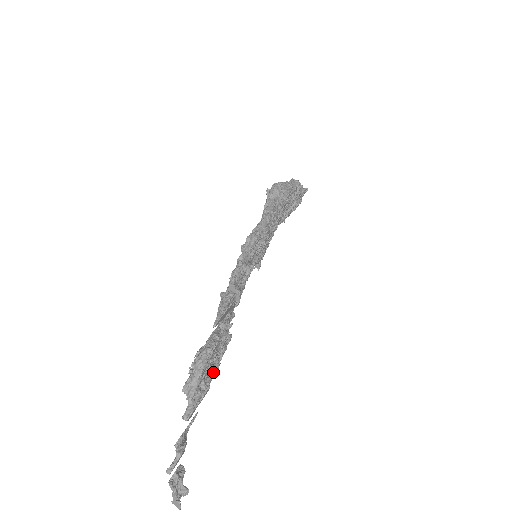
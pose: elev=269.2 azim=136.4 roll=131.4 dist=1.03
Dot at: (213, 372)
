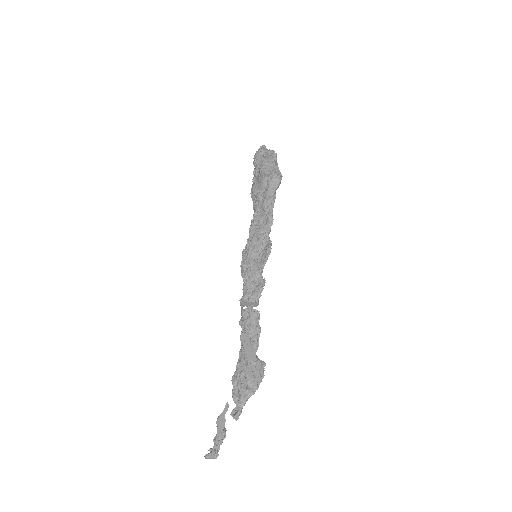
Dot at: occluded
